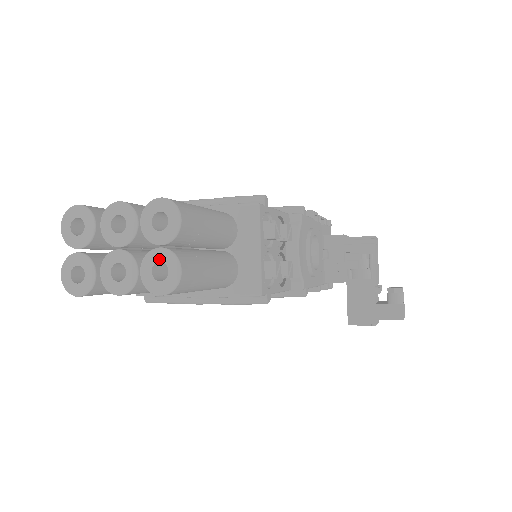
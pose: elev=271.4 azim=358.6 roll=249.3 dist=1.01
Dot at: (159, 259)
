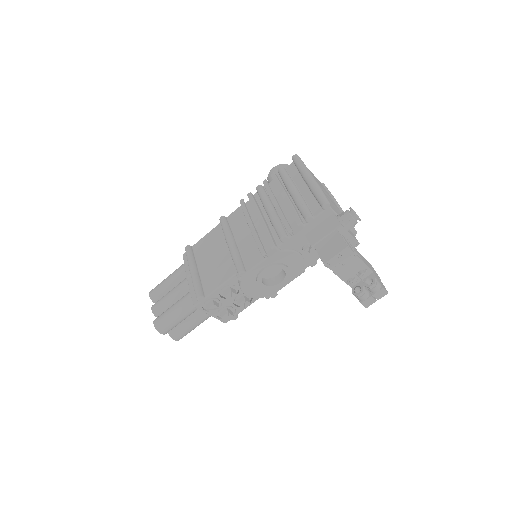
Dot at: occluded
